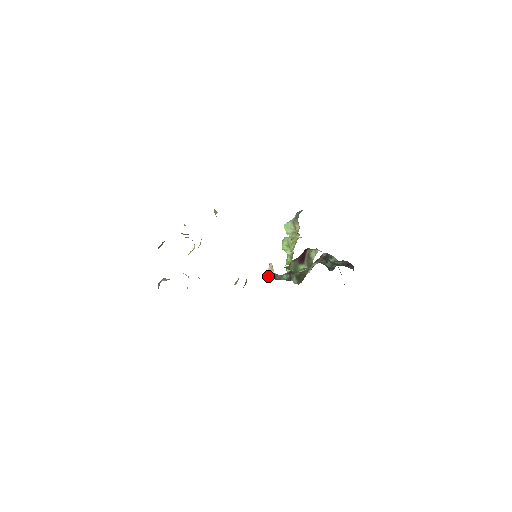
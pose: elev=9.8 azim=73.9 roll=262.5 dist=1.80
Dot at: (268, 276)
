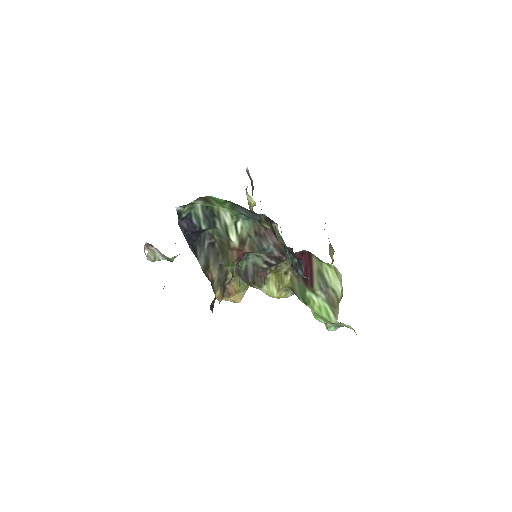
Dot at: (237, 273)
